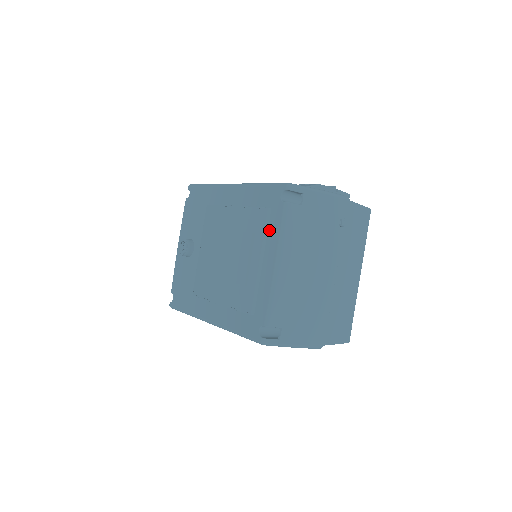
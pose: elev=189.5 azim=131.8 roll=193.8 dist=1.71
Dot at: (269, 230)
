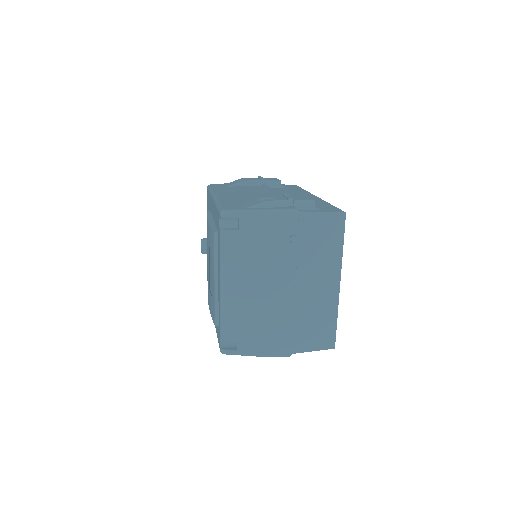
Dot at: (218, 252)
